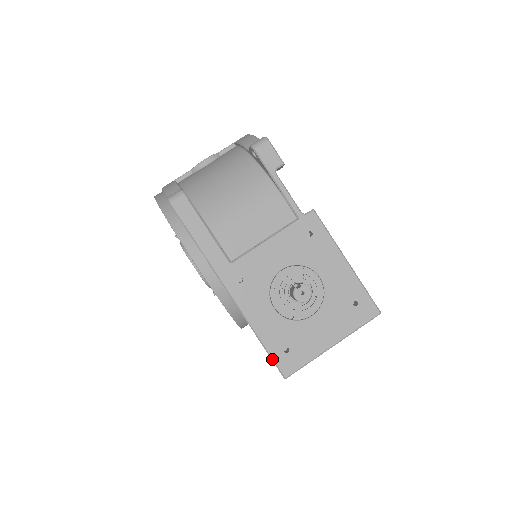
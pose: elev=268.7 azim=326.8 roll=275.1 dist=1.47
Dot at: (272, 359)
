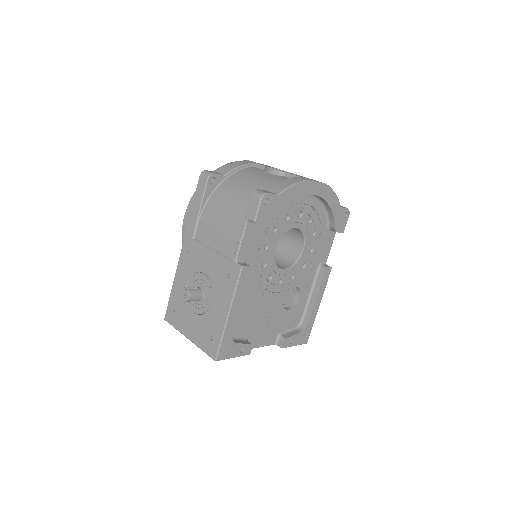
Dot at: (168, 304)
